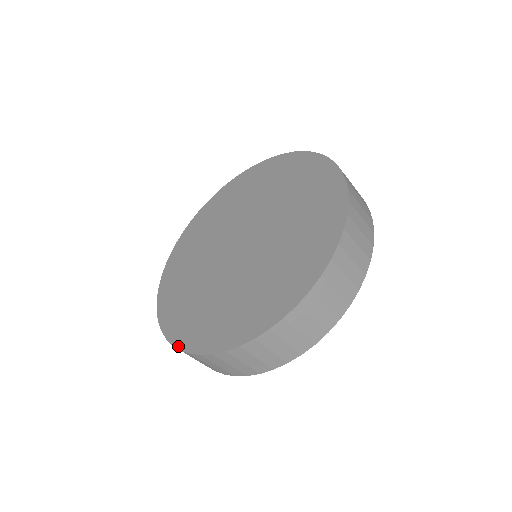
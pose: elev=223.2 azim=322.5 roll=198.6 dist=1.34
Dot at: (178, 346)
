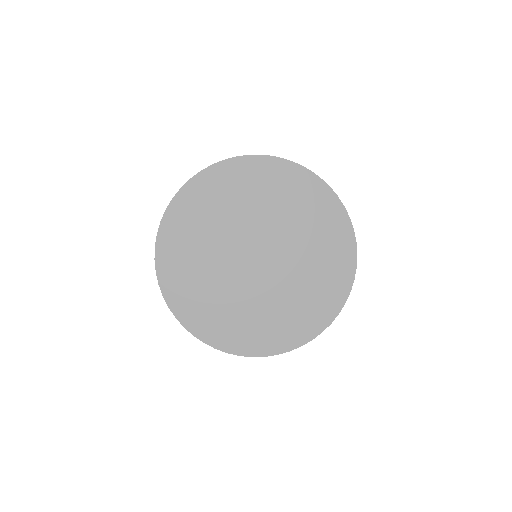
Dot at: (174, 313)
